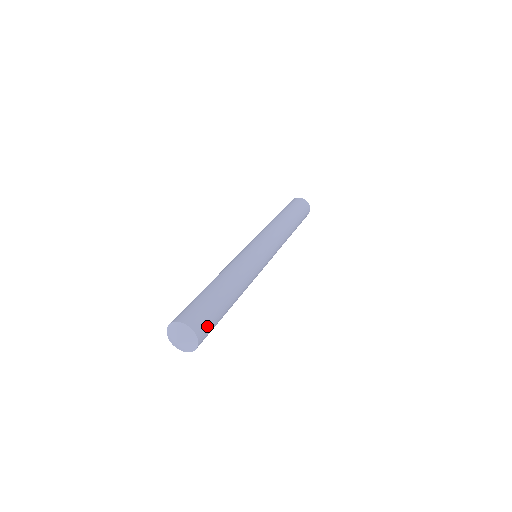
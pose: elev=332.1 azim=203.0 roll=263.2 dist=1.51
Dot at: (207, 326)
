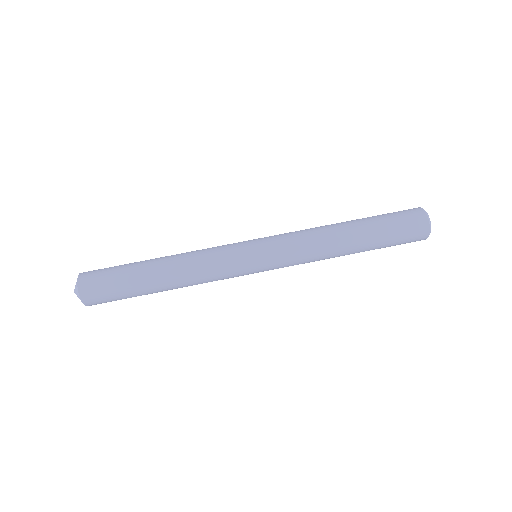
Dot at: (99, 290)
